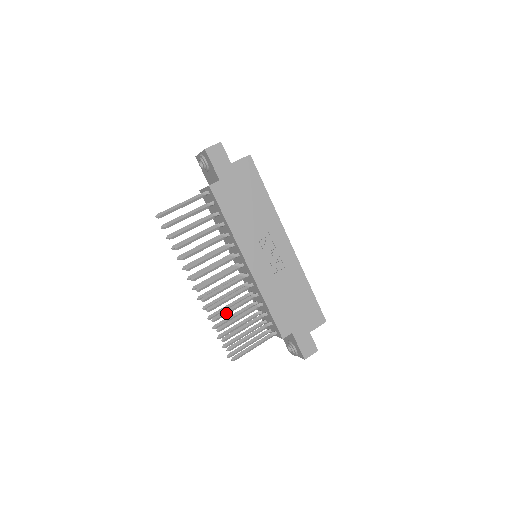
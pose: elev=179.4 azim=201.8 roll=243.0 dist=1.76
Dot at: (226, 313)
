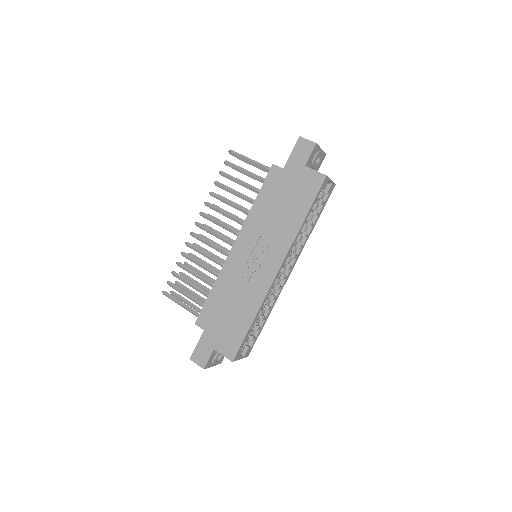
Dot at: (192, 260)
